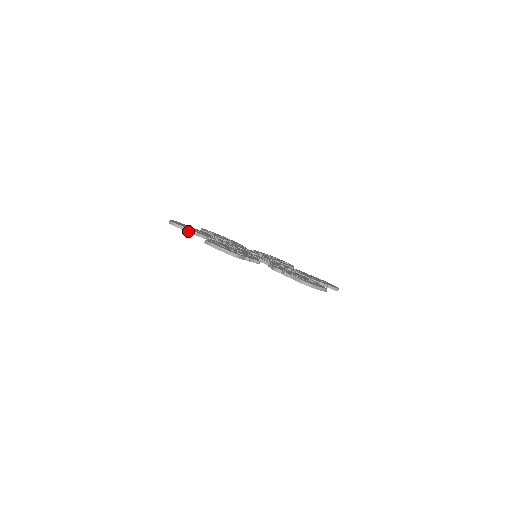
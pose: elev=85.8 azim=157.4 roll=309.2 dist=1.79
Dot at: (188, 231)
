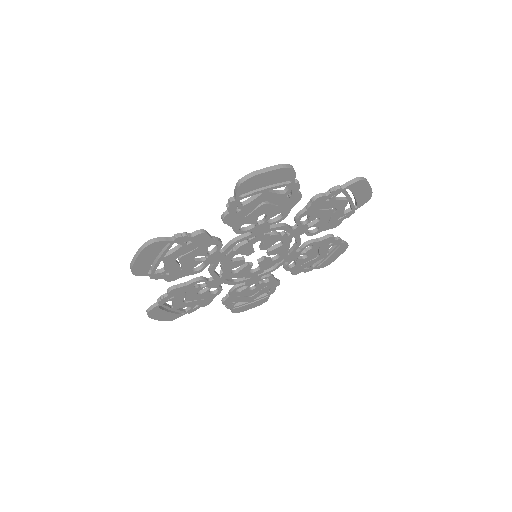
Dot at: (180, 236)
